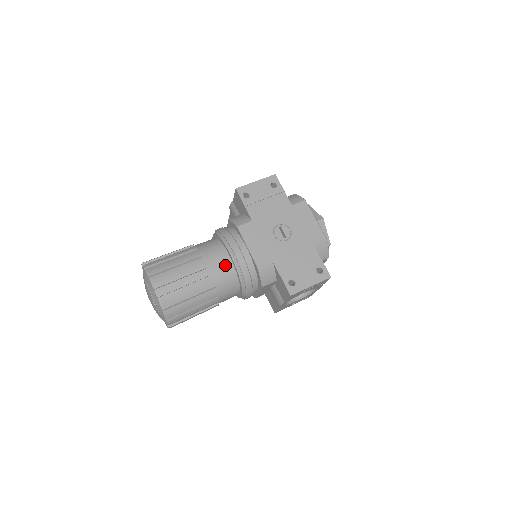
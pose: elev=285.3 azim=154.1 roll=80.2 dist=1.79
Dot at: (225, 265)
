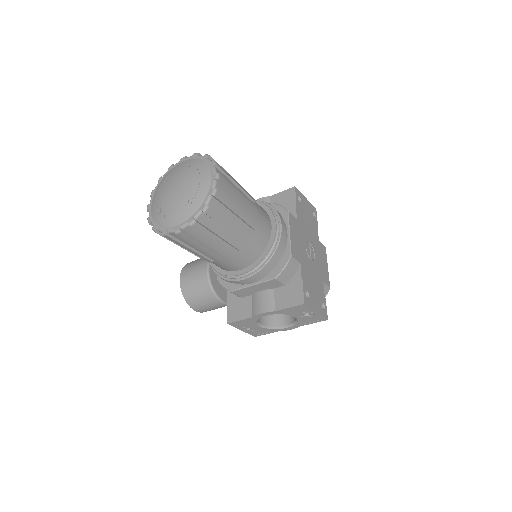
Dot at: (266, 229)
